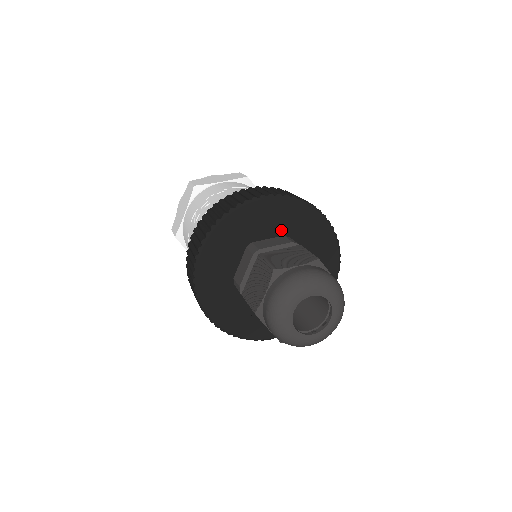
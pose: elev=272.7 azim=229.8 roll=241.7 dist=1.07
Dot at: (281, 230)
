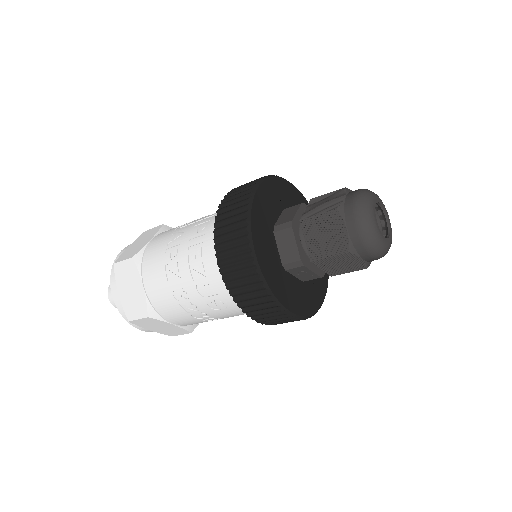
Dot at: (280, 206)
